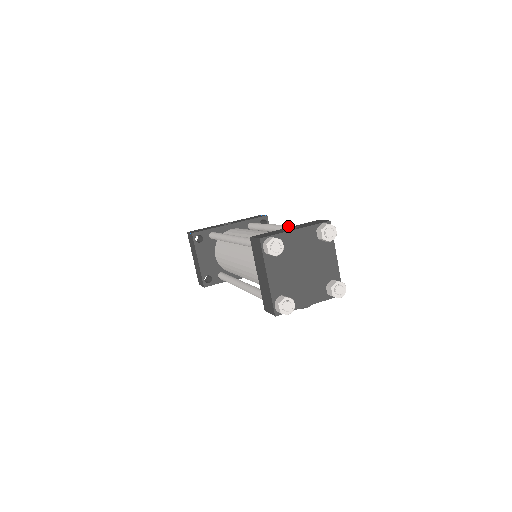
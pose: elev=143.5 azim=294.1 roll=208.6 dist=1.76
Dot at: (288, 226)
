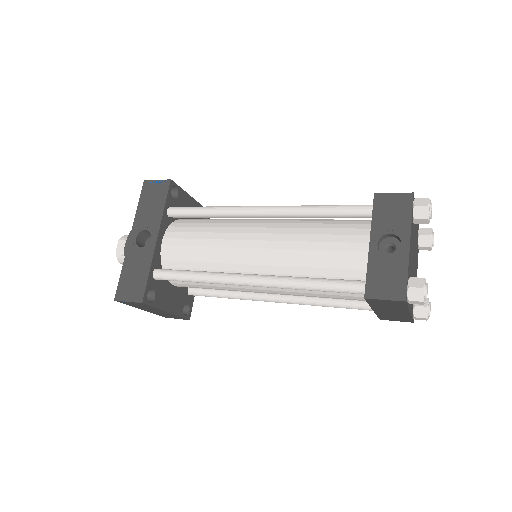
Dot at: (309, 212)
